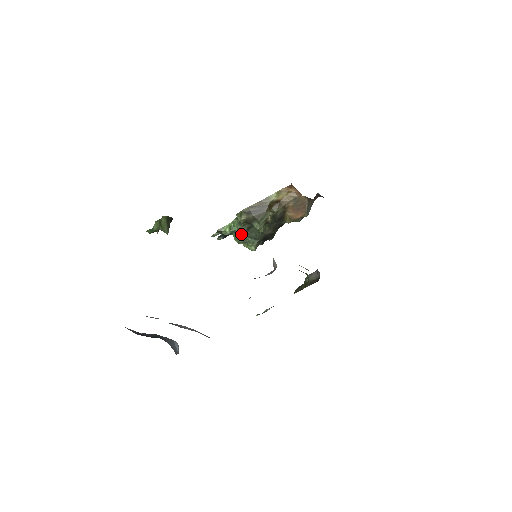
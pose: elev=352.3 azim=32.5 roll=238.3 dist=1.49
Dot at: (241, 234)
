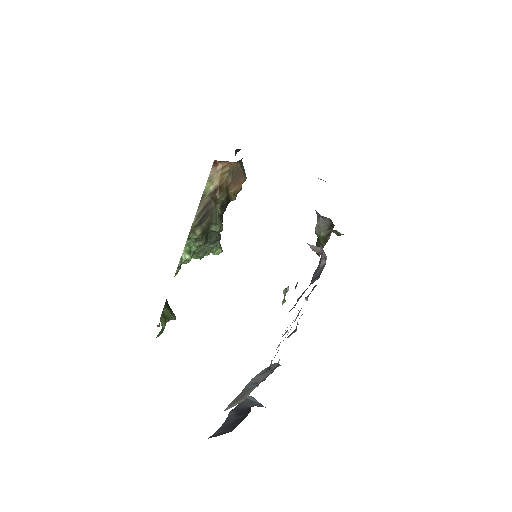
Dot at: (200, 249)
